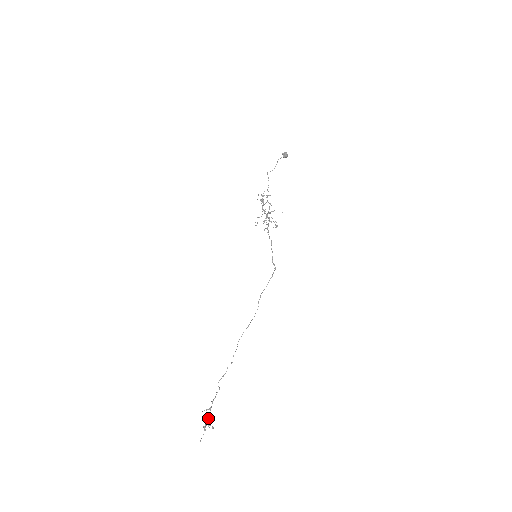
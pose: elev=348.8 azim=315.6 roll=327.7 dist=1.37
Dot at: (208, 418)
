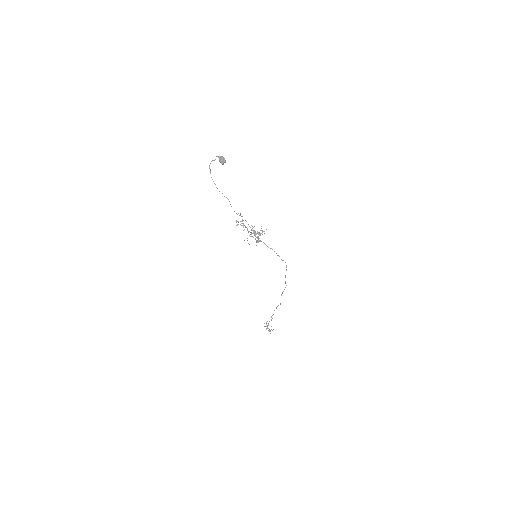
Dot at: occluded
